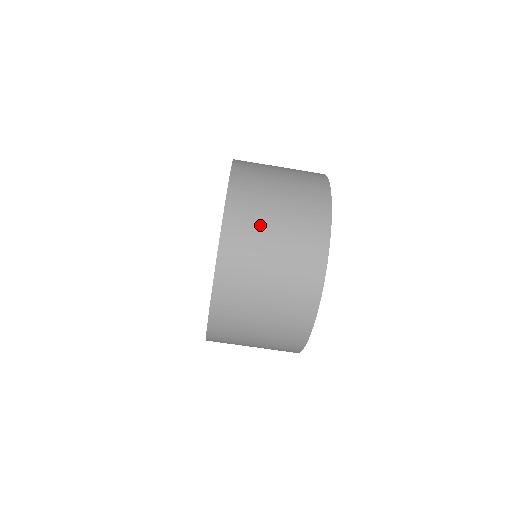
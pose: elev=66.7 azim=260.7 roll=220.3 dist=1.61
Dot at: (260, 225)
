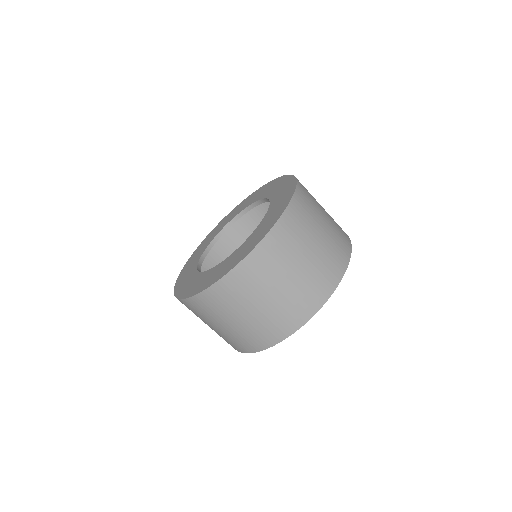
Dot at: (233, 308)
